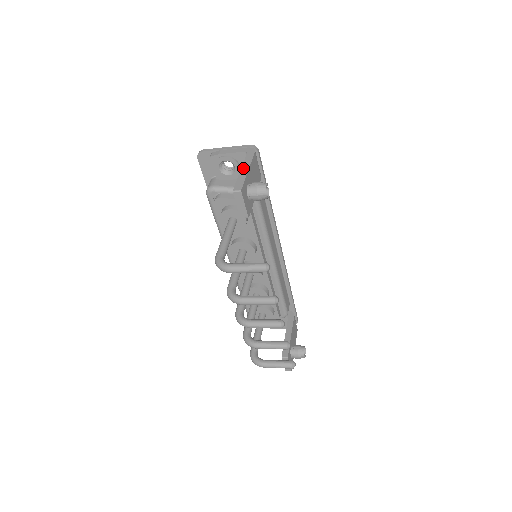
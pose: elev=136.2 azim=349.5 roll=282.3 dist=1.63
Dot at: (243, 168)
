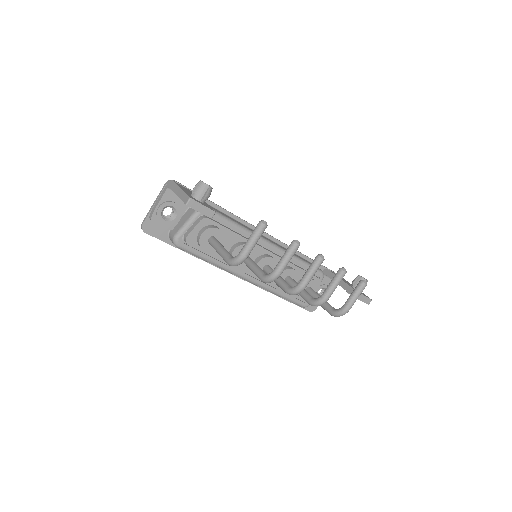
Dot at: (176, 192)
